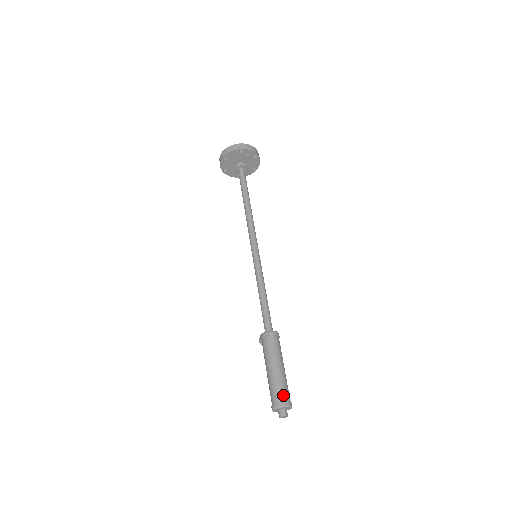
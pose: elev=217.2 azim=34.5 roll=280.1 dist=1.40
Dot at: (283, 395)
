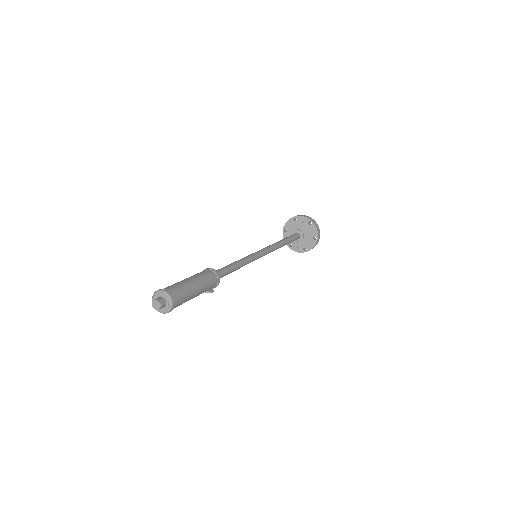
Dot at: (168, 287)
